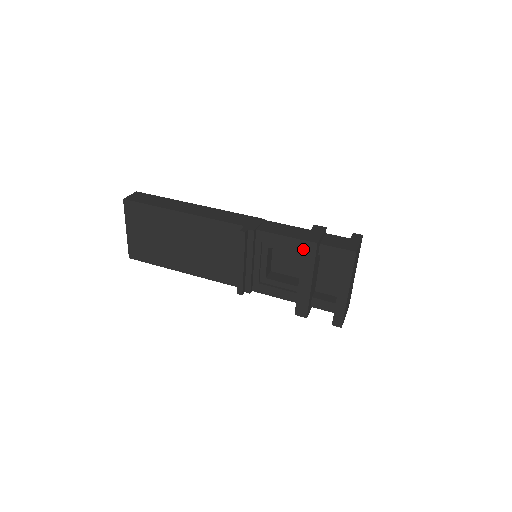
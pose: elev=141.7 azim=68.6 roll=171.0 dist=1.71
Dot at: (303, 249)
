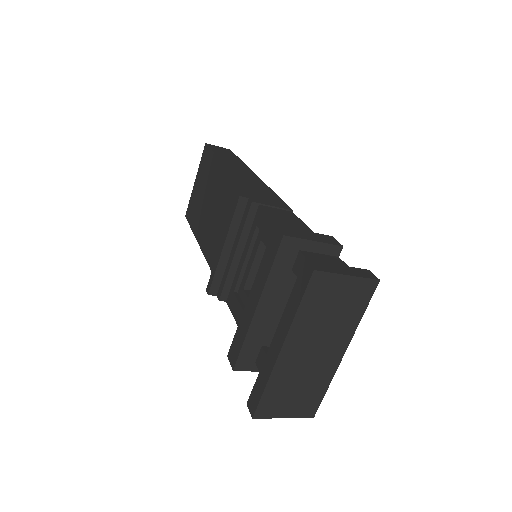
Dot at: (269, 241)
